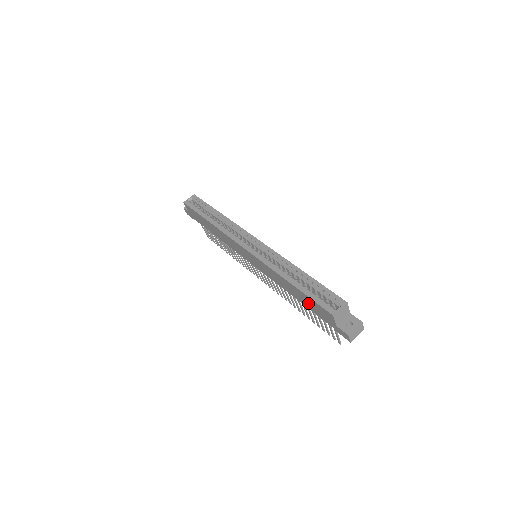
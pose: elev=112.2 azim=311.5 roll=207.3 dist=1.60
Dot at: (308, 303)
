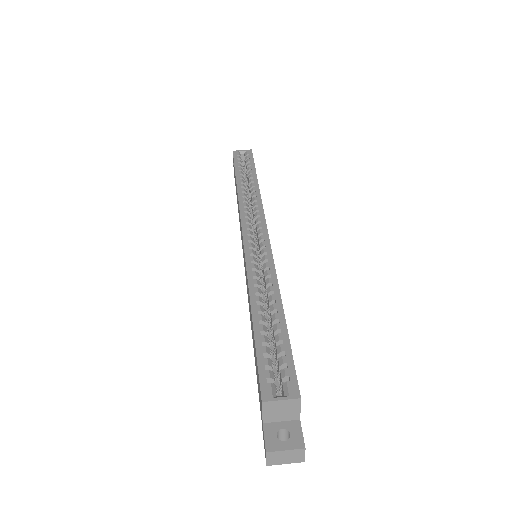
Dot at: (255, 358)
